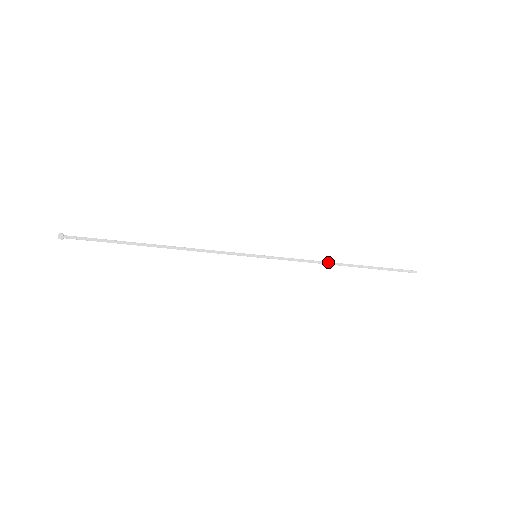
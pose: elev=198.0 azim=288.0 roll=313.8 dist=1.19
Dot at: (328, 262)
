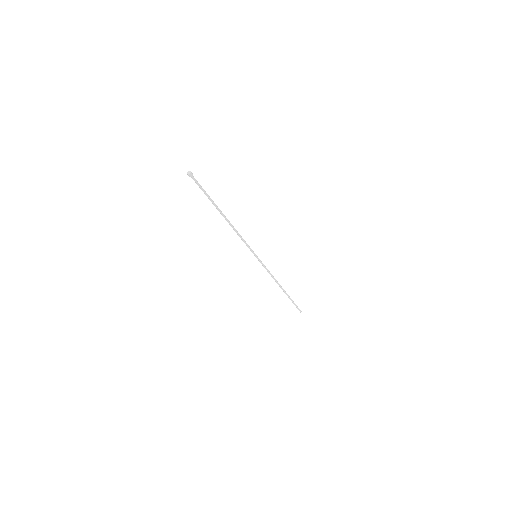
Dot at: occluded
